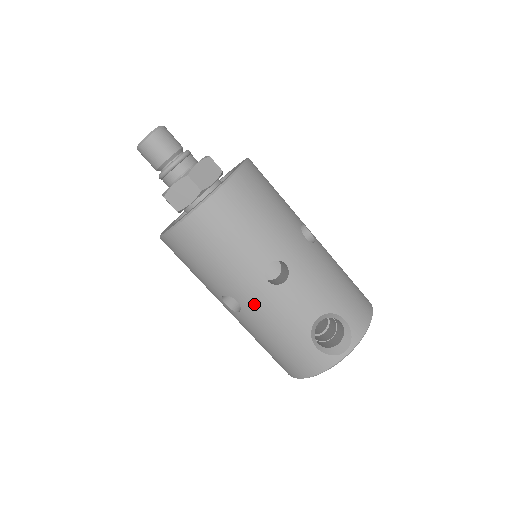
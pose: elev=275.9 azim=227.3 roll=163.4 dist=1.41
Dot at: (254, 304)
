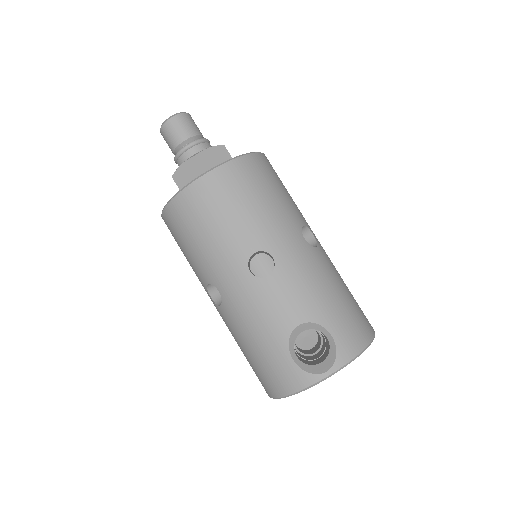
Dot at: (234, 296)
